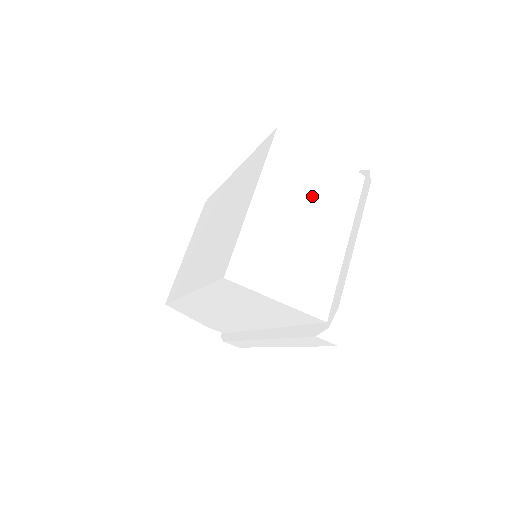
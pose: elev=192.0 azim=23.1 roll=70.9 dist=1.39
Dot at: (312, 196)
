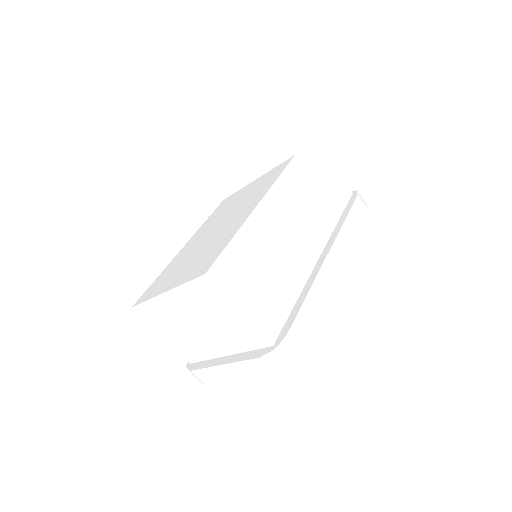
Dot at: (213, 322)
